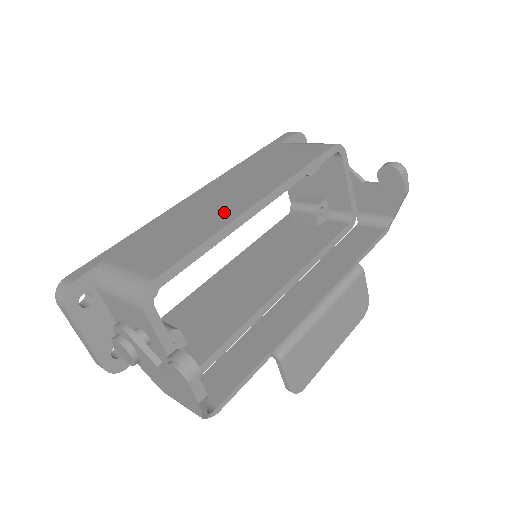
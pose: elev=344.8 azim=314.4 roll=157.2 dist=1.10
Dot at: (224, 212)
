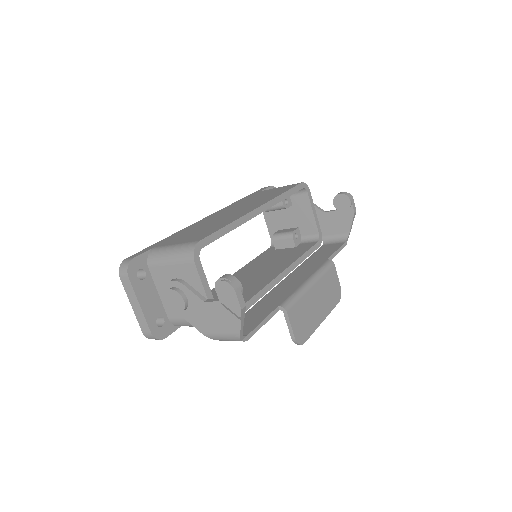
Dot at: (235, 215)
